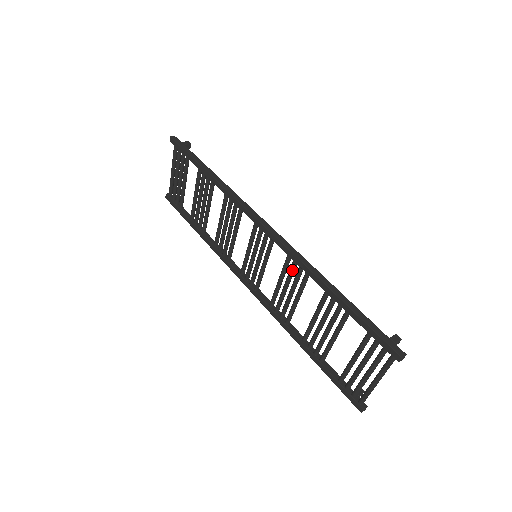
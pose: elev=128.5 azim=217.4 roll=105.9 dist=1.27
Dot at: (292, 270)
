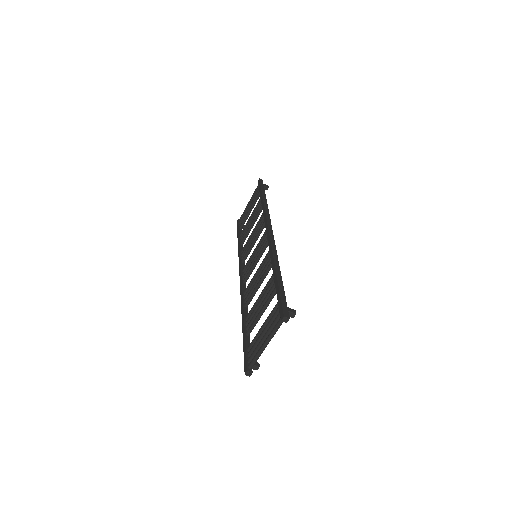
Dot at: (266, 261)
